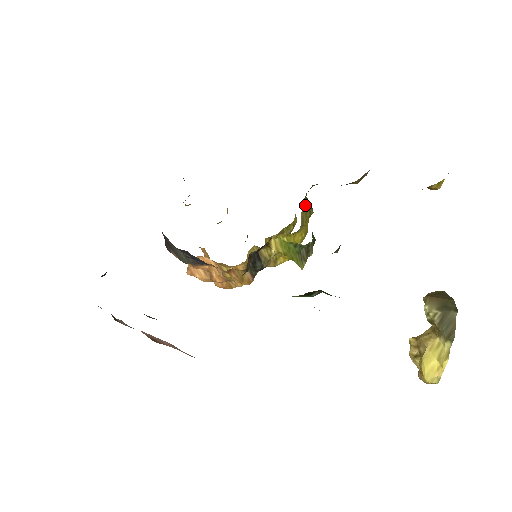
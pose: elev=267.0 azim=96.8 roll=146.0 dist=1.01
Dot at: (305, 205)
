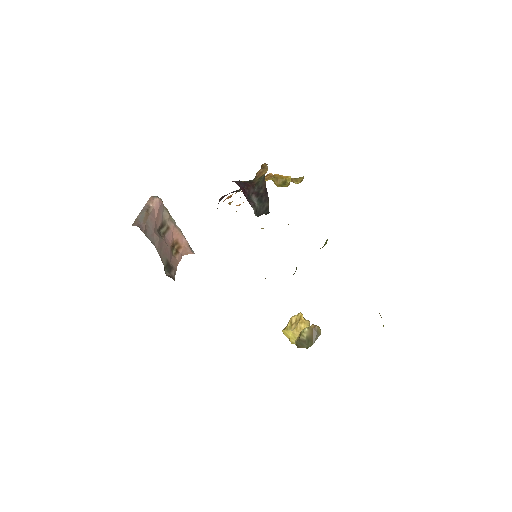
Dot at: occluded
